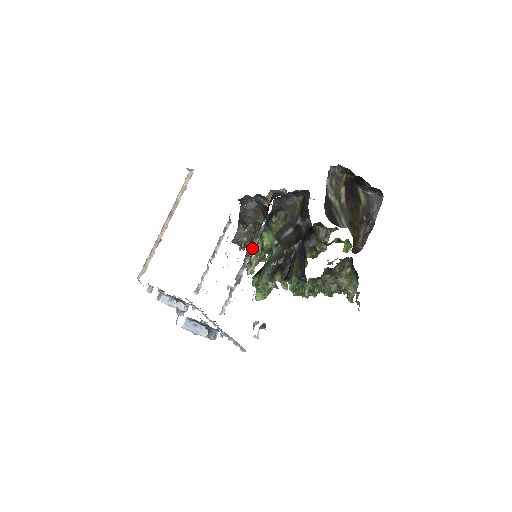
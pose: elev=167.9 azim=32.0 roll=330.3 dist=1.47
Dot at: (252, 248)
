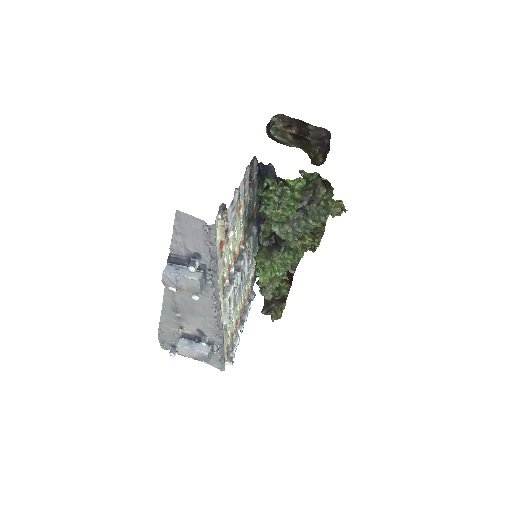
Dot at: occluded
